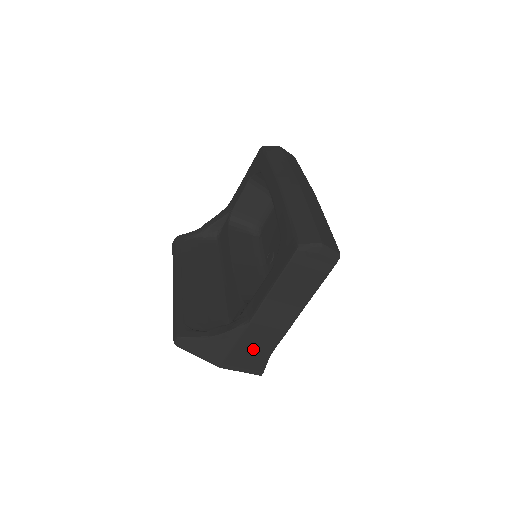
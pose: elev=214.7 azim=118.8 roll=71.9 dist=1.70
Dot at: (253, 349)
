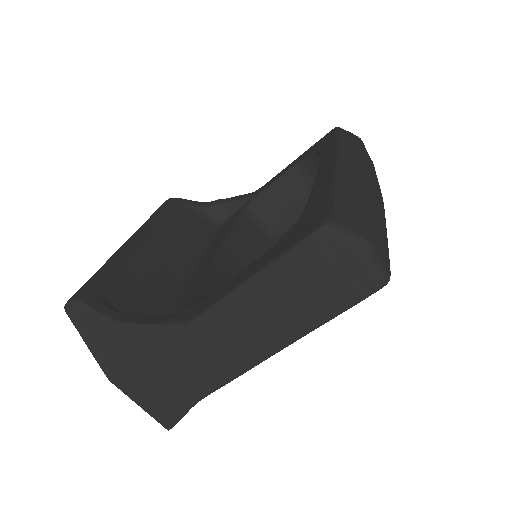
Dot at: (173, 377)
